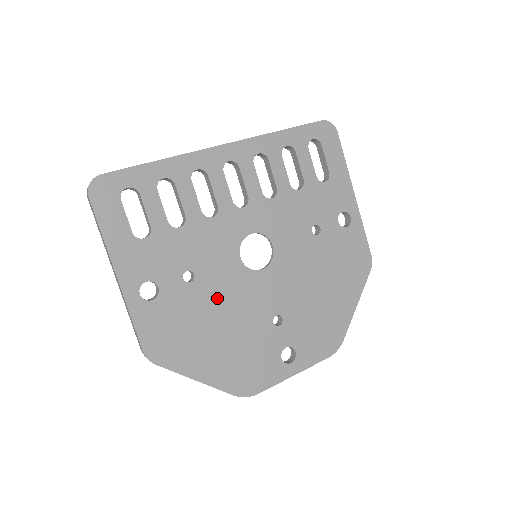
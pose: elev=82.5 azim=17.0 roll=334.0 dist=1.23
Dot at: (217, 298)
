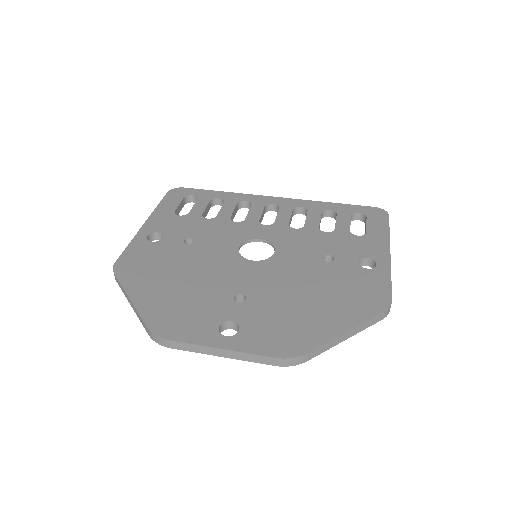
Dot at: (198, 260)
